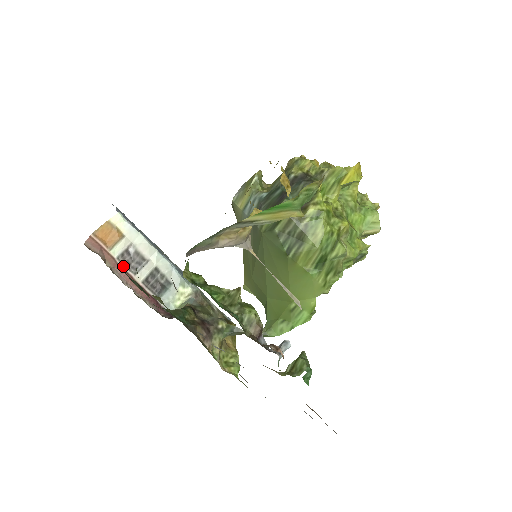
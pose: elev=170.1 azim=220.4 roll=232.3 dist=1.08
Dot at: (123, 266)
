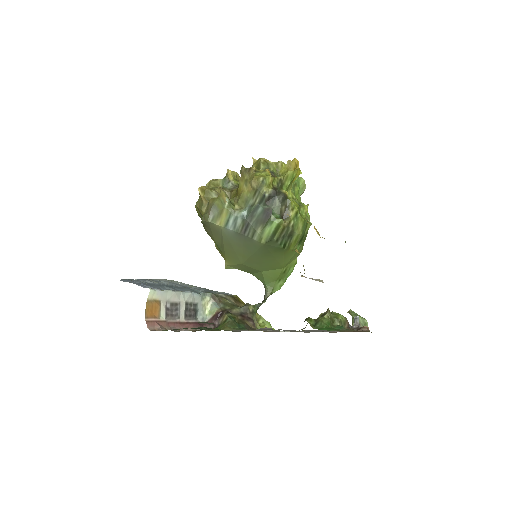
Dot at: (171, 320)
